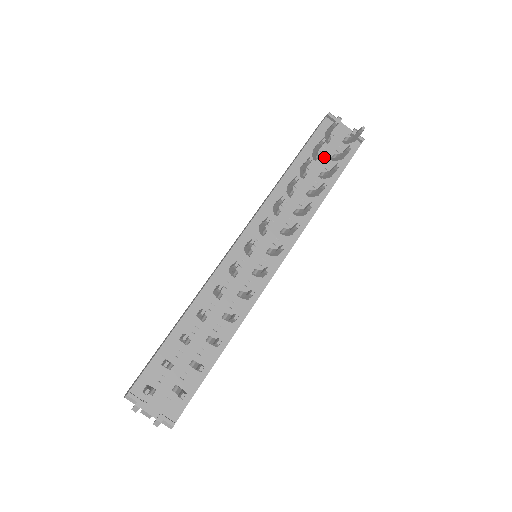
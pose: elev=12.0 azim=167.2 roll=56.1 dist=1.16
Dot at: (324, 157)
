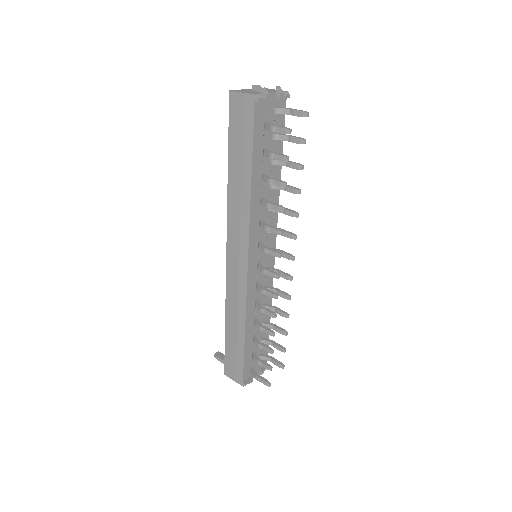
Dot at: (268, 143)
